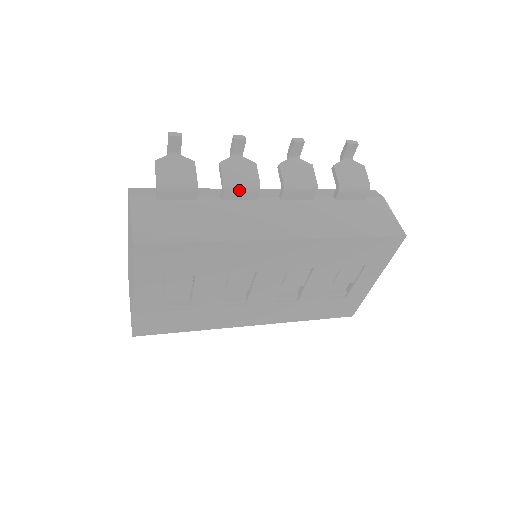
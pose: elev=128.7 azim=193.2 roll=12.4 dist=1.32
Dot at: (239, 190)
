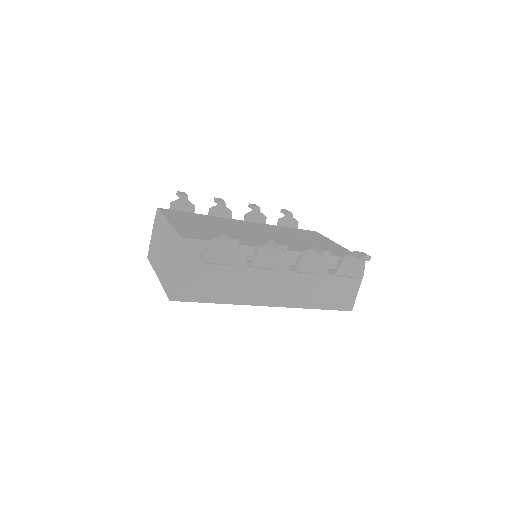
Dot at: occluded
